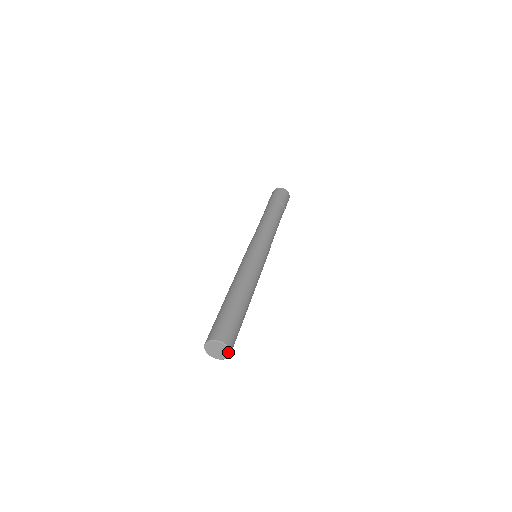
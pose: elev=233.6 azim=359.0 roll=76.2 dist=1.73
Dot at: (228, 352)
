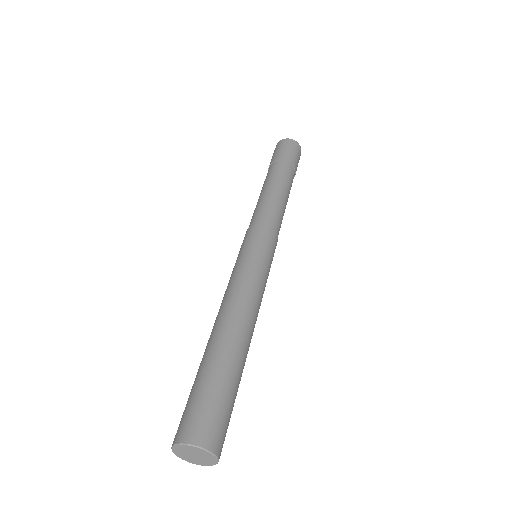
Dot at: (207, 464)
